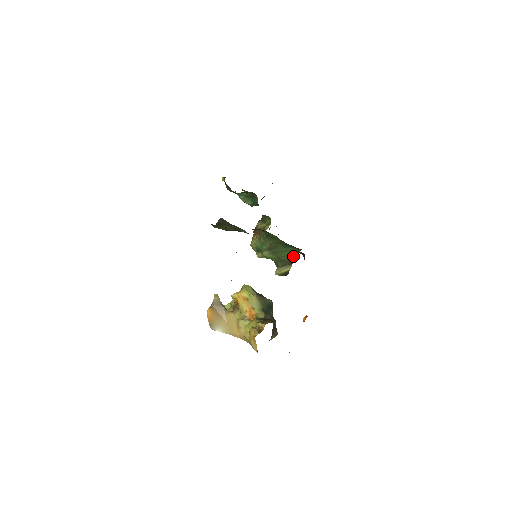
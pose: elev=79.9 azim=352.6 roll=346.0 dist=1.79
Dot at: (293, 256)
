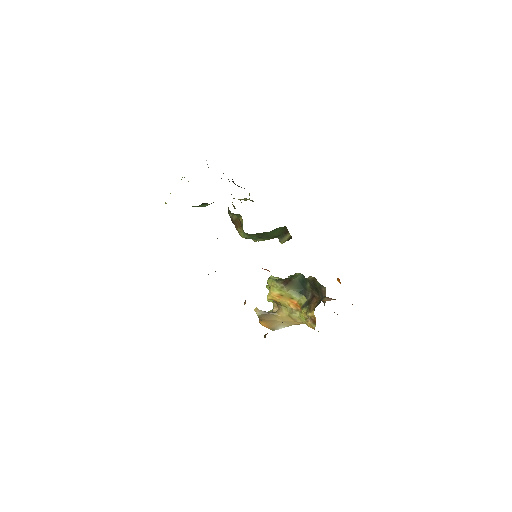
Dot at: (284, 229)
